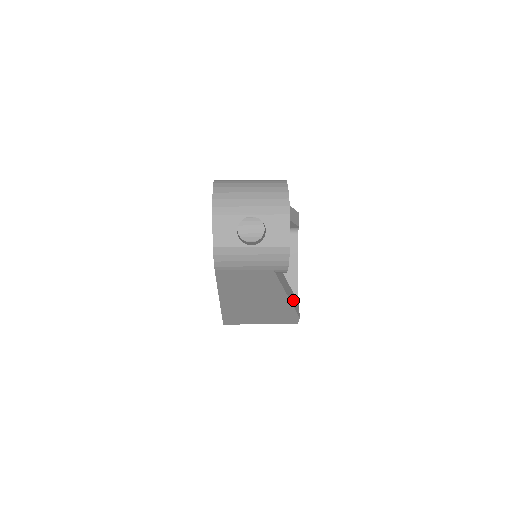
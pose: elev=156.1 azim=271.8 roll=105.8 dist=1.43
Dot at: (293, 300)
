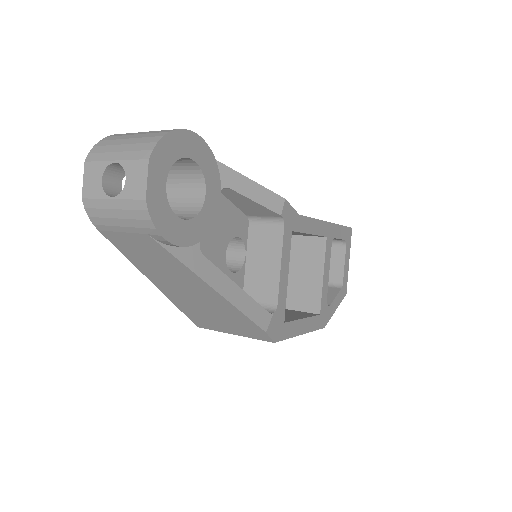
Dot at: (241, 301)
